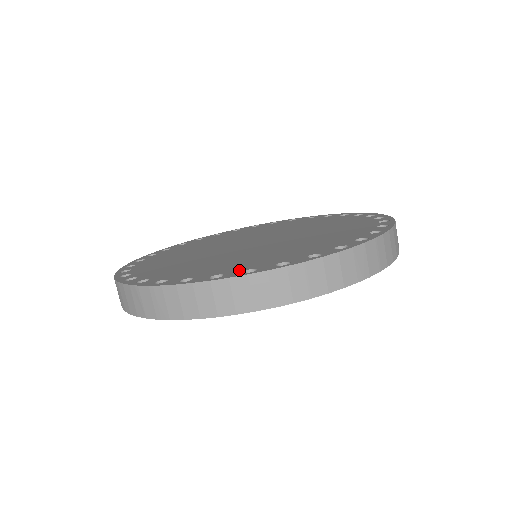
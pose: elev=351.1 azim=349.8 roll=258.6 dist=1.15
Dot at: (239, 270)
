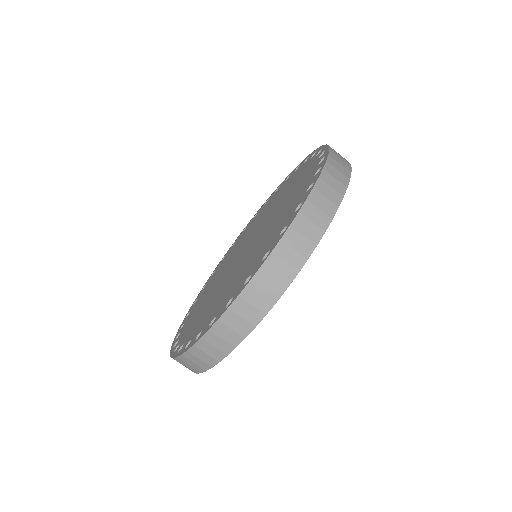
Dot at: (198, 333)
